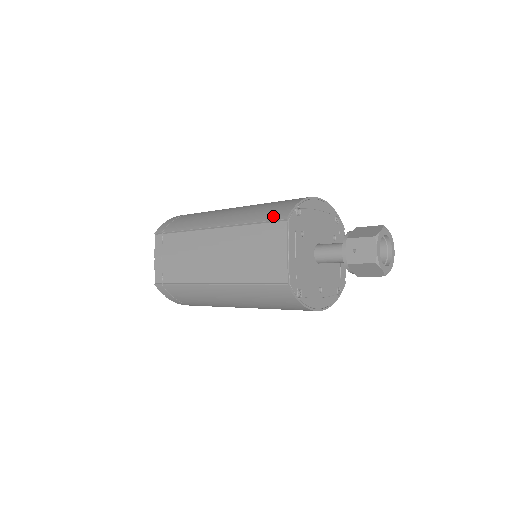
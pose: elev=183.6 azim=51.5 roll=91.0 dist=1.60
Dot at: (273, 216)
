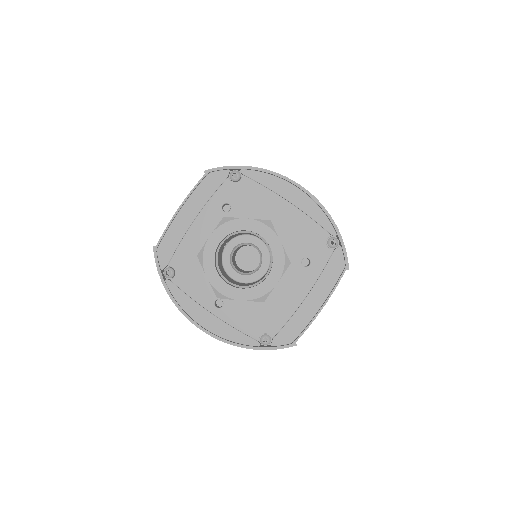
Dot at: occluded
